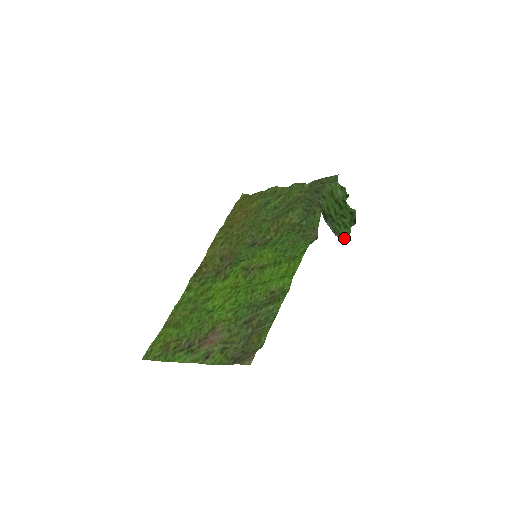
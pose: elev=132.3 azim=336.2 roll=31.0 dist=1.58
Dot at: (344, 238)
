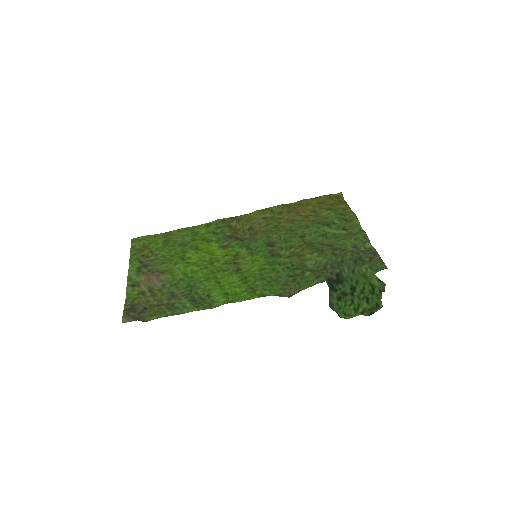
Dot at: (339, 316)
